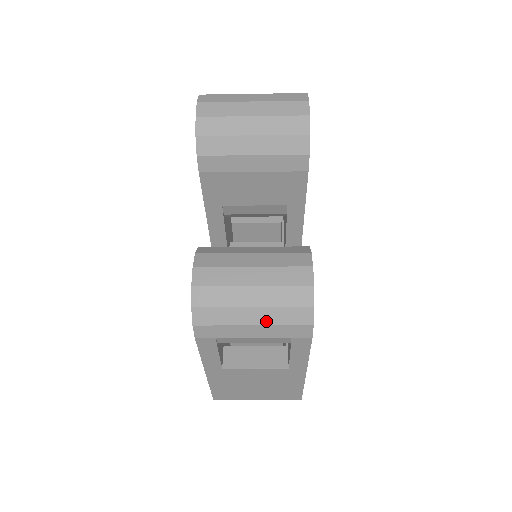
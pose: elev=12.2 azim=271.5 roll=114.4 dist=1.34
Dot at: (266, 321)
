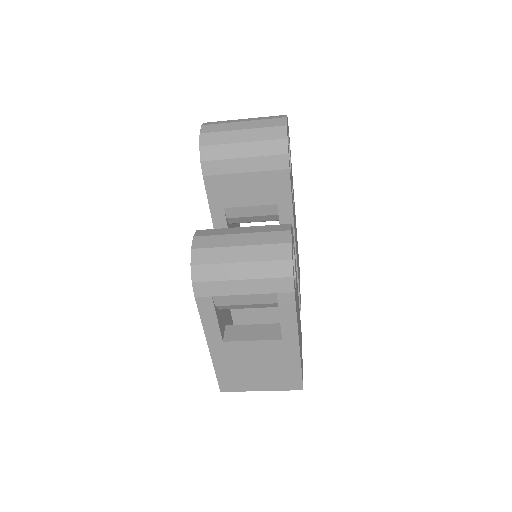
Dot at: (253, 275)
